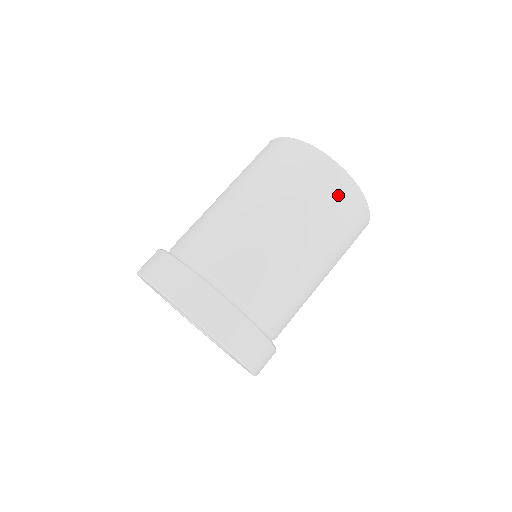
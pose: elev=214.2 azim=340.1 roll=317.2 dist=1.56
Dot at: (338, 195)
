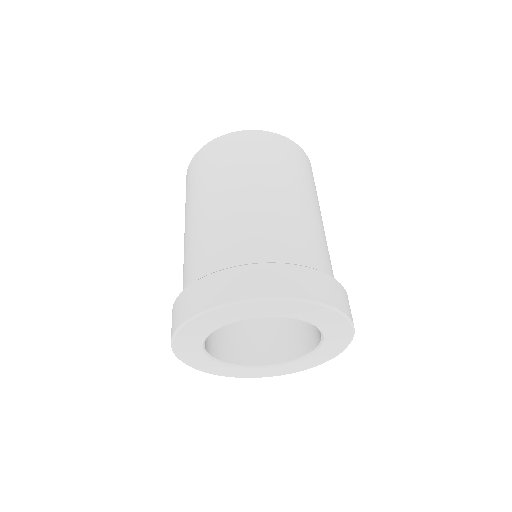
Dot at: (235, 147)
